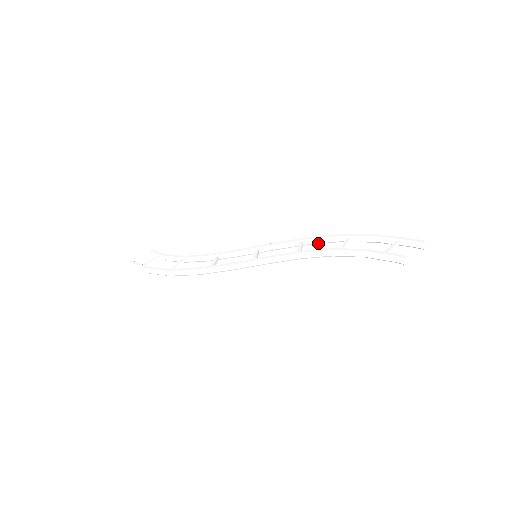
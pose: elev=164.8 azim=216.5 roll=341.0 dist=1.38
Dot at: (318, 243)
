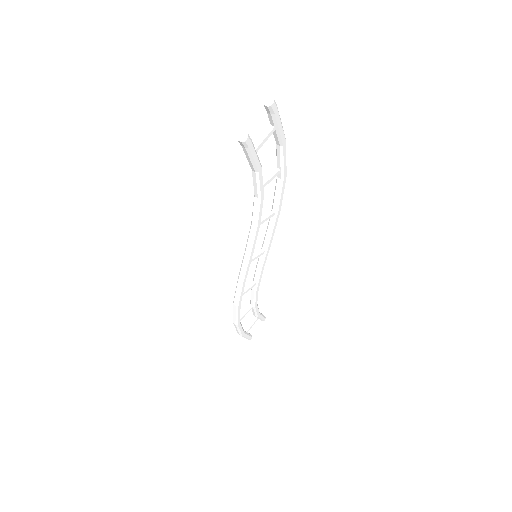
Dot at: (277, 199)
